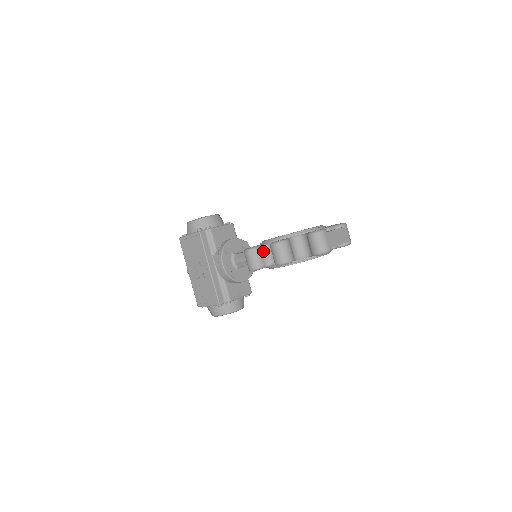
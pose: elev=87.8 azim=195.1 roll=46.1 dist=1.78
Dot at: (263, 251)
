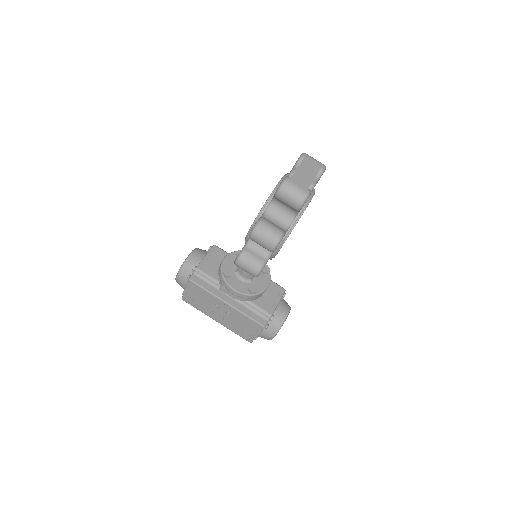
Dot at: (251, 249)
